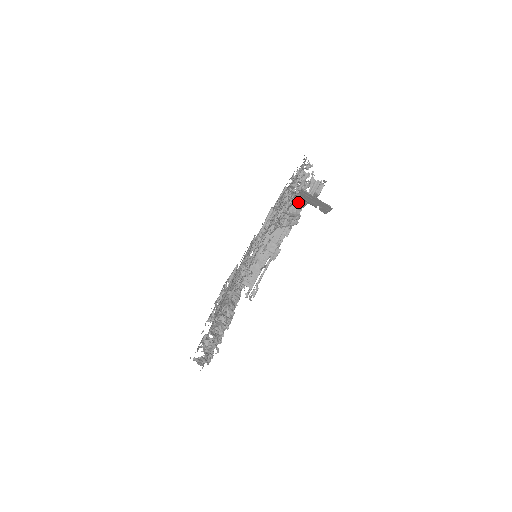
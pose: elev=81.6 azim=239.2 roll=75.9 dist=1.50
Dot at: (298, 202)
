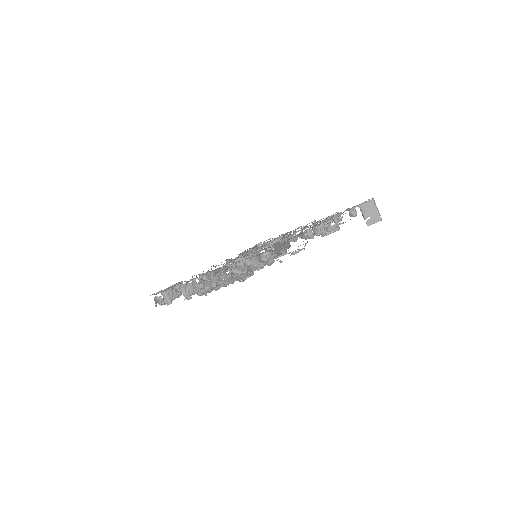
Dot at: occluded
